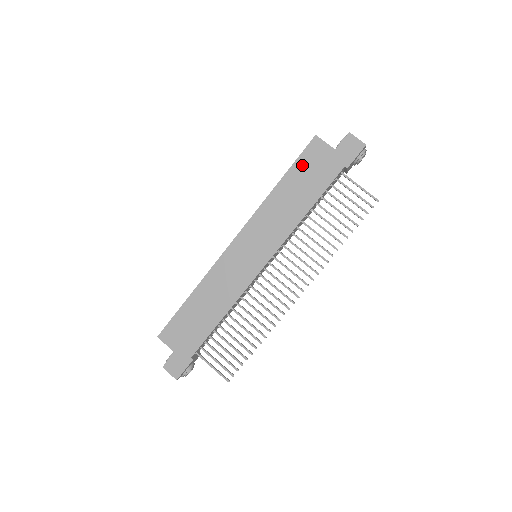
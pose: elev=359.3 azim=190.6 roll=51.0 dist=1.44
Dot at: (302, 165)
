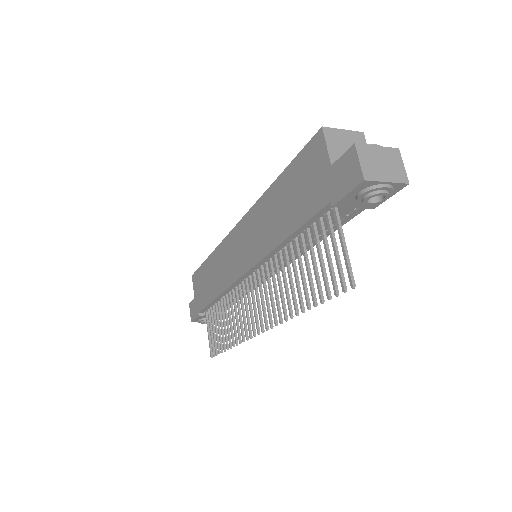
Dot at: (298, 169)
